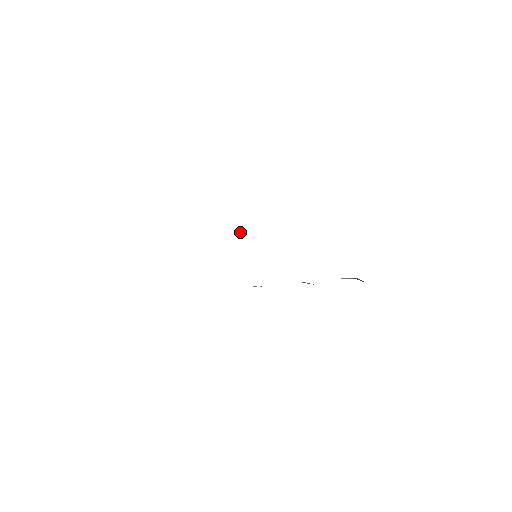
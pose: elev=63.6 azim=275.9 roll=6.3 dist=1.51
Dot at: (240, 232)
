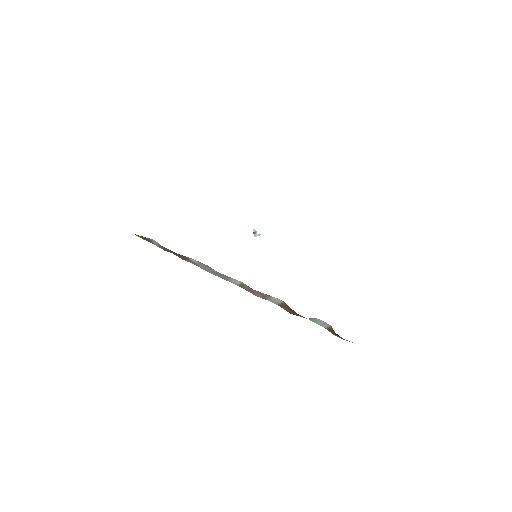
Dot at: (255, 232)
